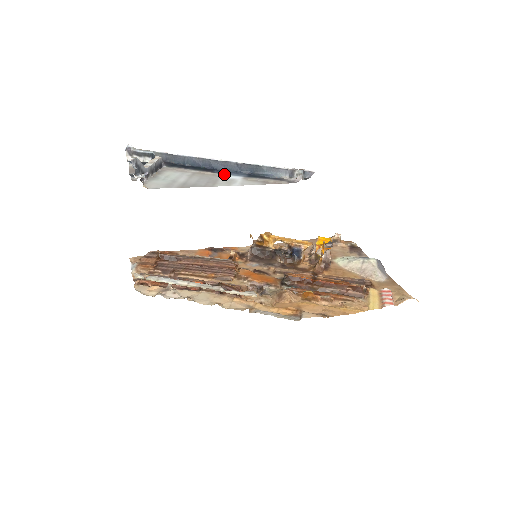
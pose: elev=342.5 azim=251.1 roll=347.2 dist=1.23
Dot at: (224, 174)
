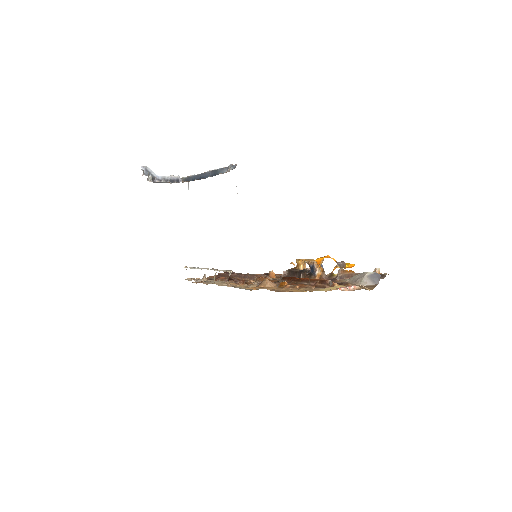
Dot at: occluded
